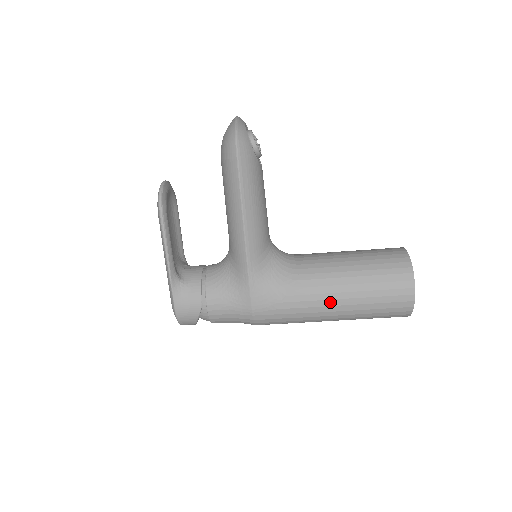
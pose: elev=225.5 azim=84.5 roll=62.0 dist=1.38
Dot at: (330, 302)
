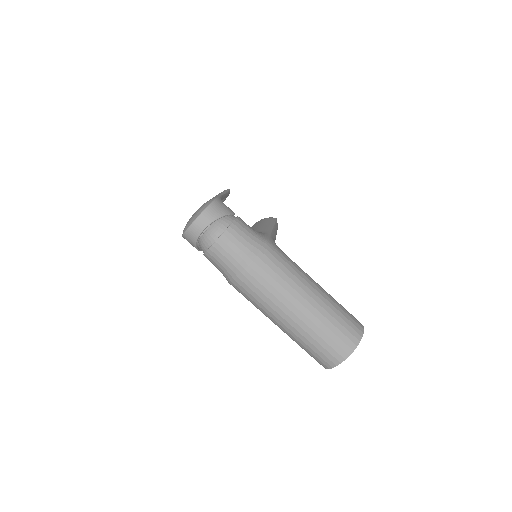
Dot at: (315, 284)
